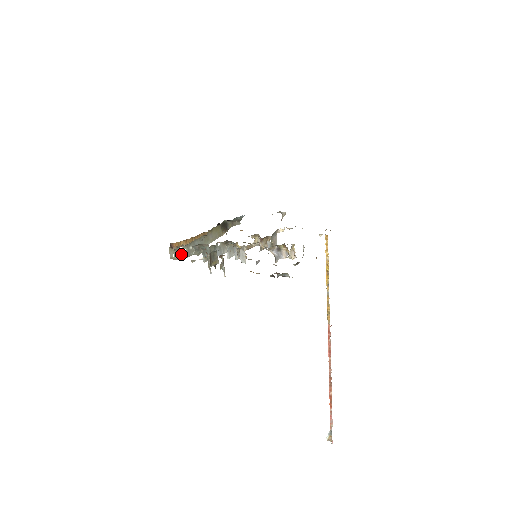
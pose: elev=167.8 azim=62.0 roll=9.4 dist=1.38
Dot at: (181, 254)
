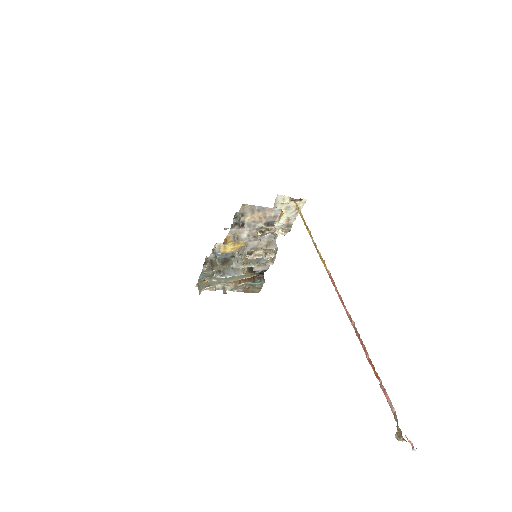
Dot at: (204, 285)
